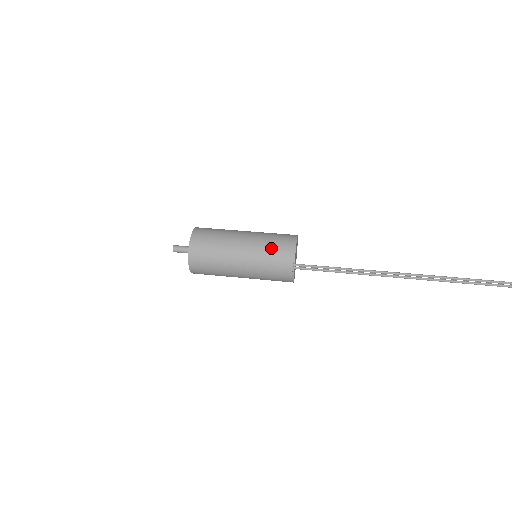
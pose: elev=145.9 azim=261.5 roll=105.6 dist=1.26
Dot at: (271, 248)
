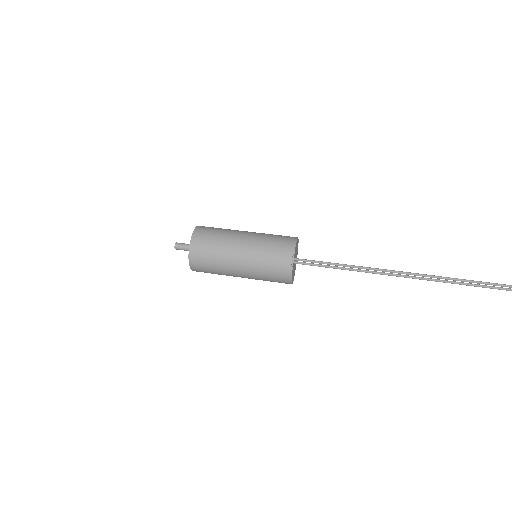
Dot at: (272, 242)
